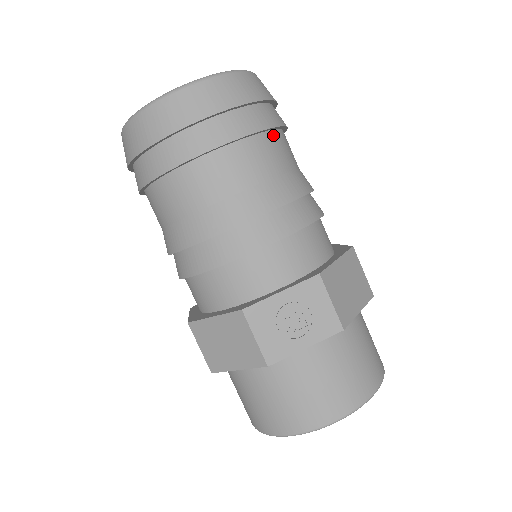
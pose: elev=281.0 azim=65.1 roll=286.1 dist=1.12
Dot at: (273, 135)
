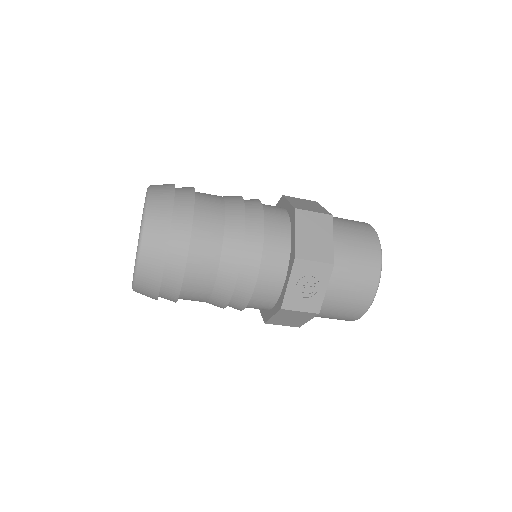
Dot at: (196, 219)
